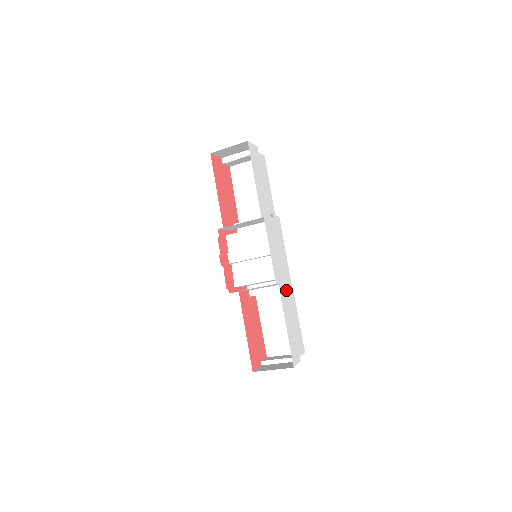
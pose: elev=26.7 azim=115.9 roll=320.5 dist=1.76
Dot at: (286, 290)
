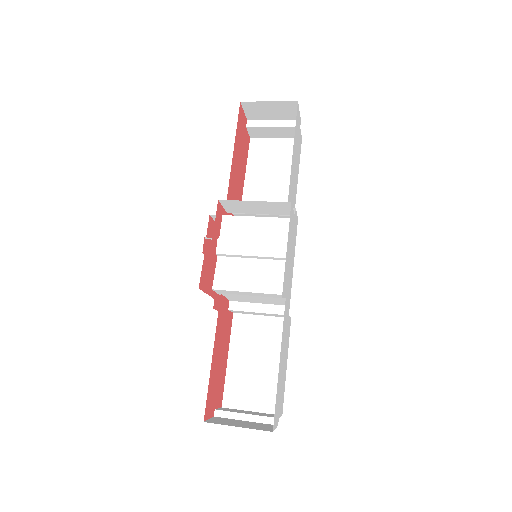
Dot at: (287, 314)
